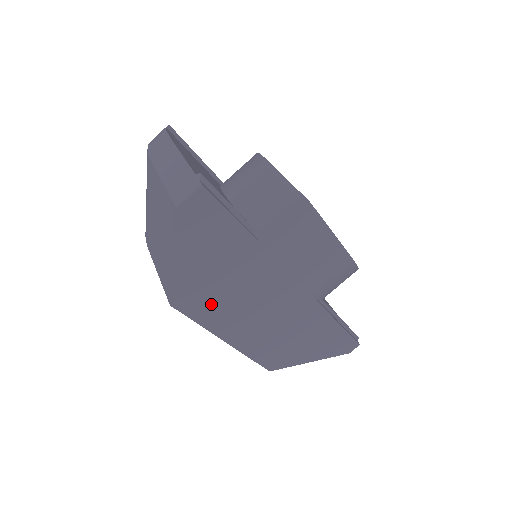
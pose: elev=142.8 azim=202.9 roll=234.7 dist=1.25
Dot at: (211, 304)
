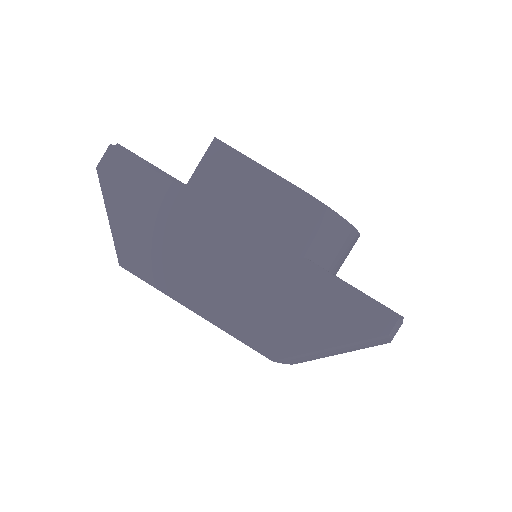
Dot at: (160, 262)
